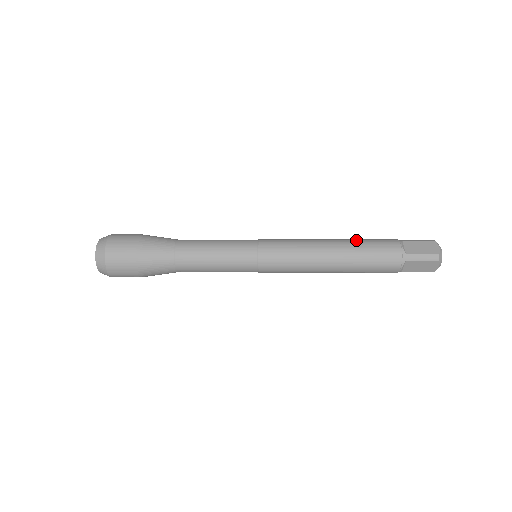
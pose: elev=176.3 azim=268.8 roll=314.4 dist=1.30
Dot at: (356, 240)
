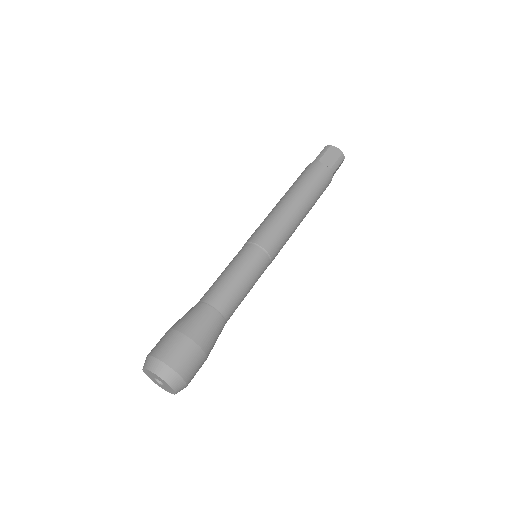
Dot at: (301, 184)
